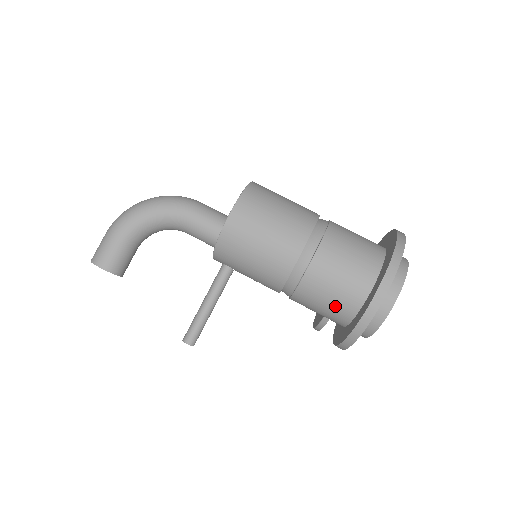
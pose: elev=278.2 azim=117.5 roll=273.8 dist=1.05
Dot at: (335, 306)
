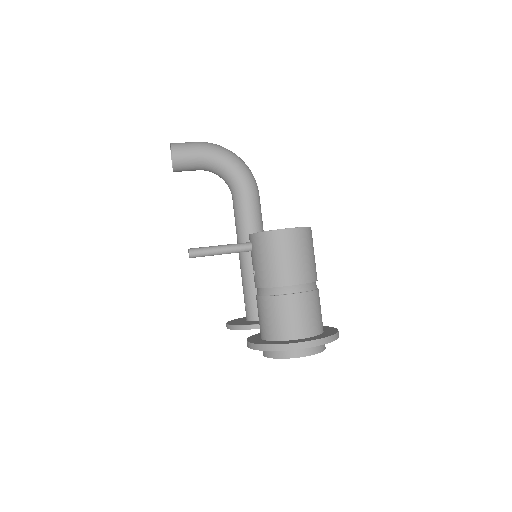
Dot at: (274, 325)
